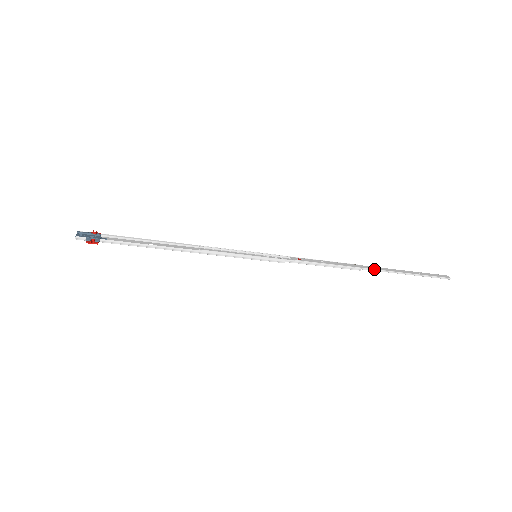
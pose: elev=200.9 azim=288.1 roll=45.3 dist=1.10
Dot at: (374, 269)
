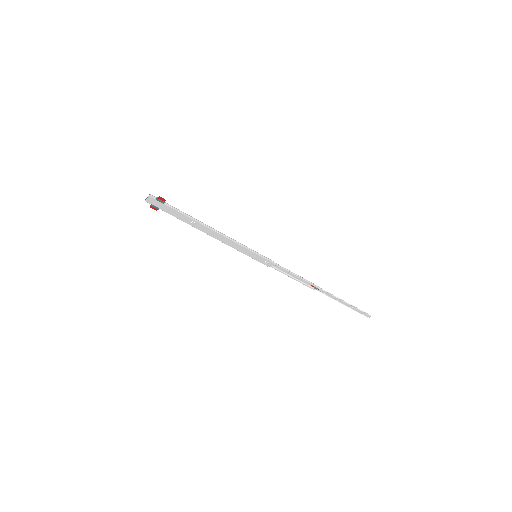
Dot at: (326, 291)
